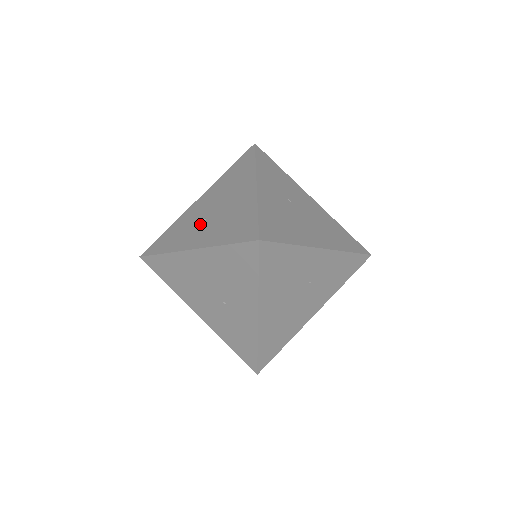
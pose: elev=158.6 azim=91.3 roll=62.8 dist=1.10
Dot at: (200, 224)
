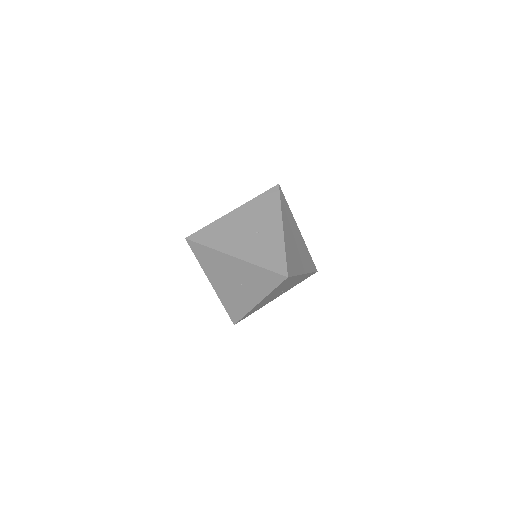
Dot at: occluded
